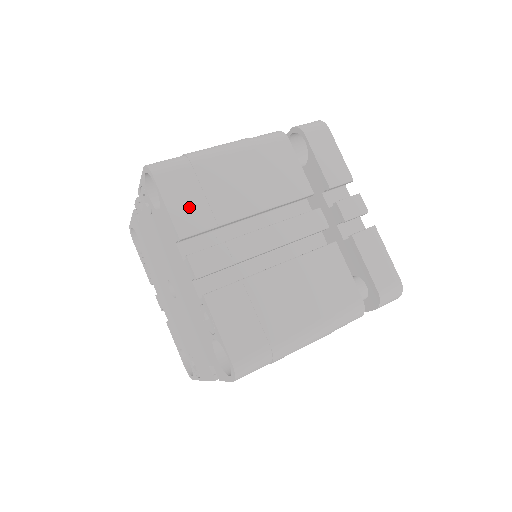
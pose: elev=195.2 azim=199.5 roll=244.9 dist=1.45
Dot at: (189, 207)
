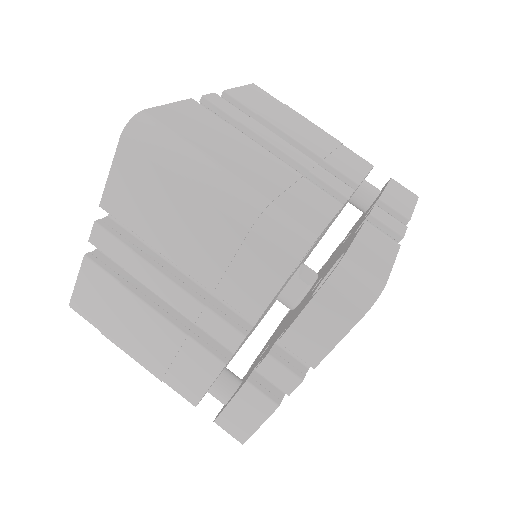
Dot at: (128, 195)
